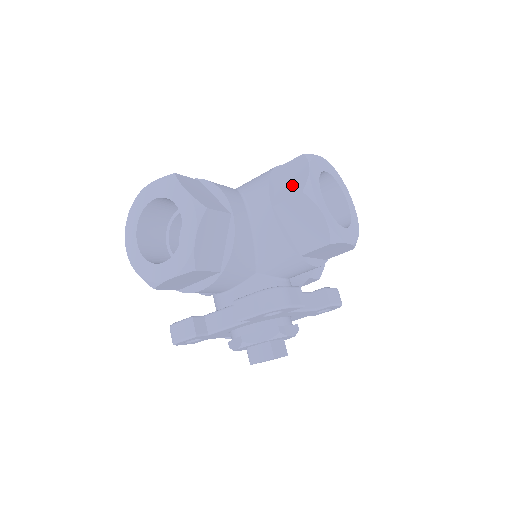
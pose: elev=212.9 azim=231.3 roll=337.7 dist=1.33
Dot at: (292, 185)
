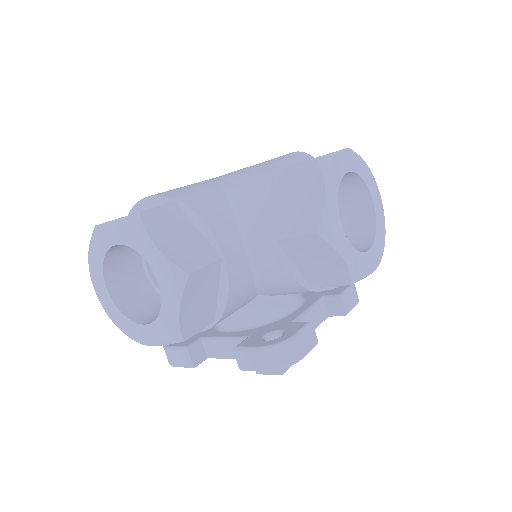
Dot at: (301, 214)
